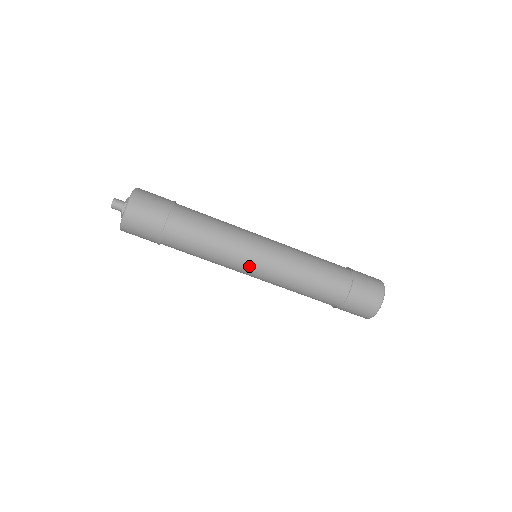
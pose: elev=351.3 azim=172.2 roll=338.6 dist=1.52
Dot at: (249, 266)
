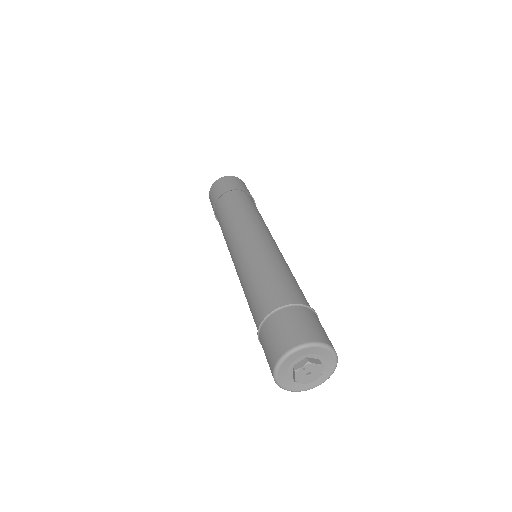
Dot at: (234, 245)
